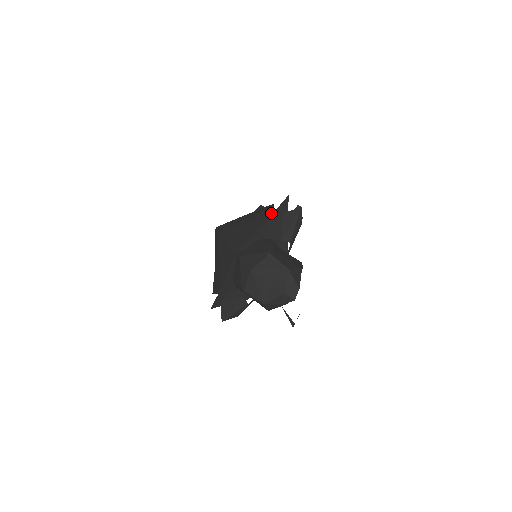
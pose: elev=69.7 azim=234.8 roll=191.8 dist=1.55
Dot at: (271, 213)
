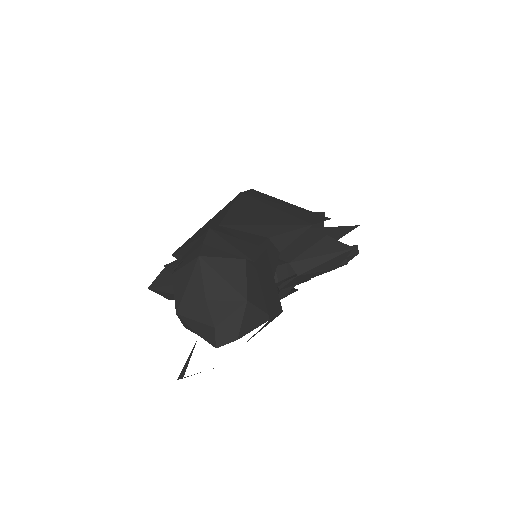
Dot at: (314, 222)
